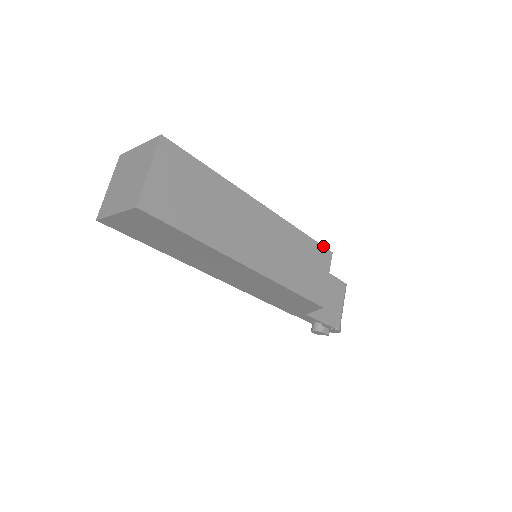
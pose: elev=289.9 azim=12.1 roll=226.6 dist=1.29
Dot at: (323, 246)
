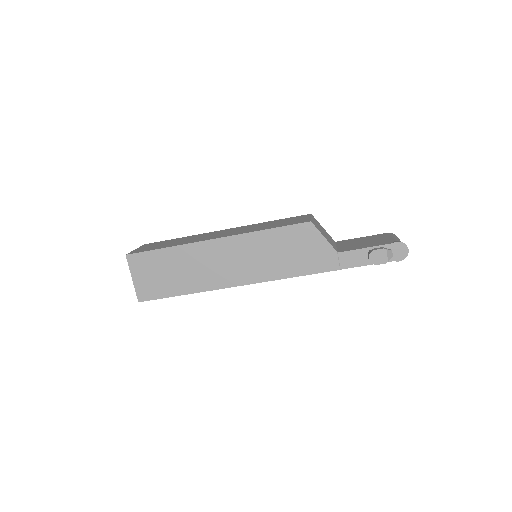
Dot at: (298, 216)
